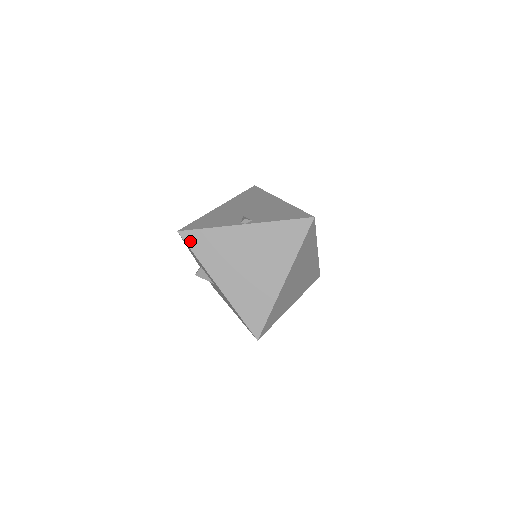
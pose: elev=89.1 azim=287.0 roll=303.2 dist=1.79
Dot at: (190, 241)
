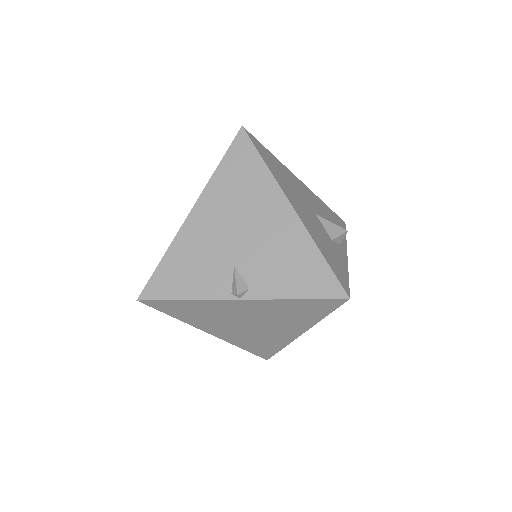
Dot at: (159, 308)
